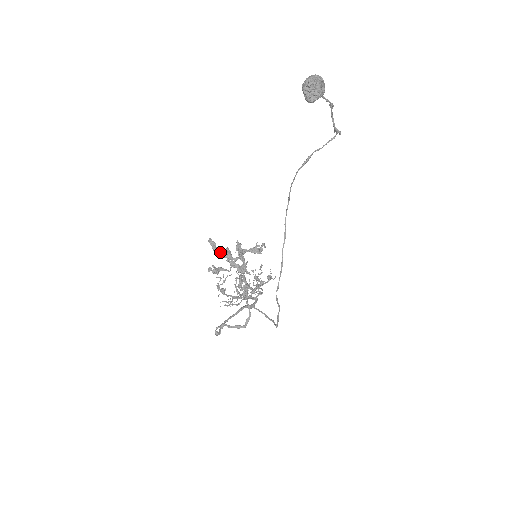
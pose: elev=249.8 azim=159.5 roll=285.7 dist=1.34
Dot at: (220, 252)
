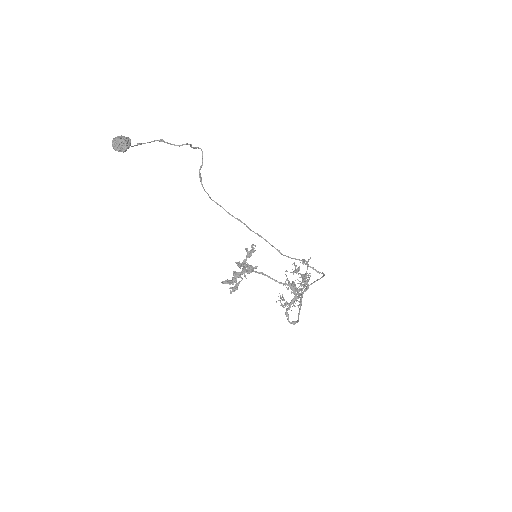
Dot at: (232, 280)
